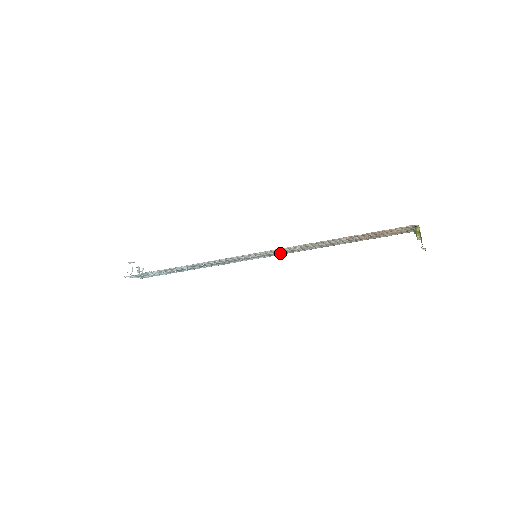
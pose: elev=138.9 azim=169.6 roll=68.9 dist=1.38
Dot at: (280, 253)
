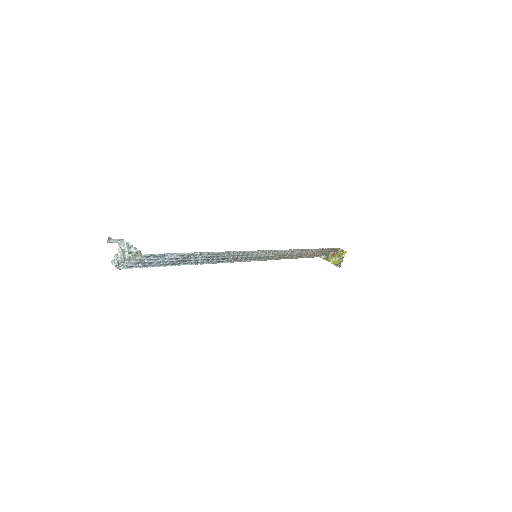
Dot at: (266, 258)
